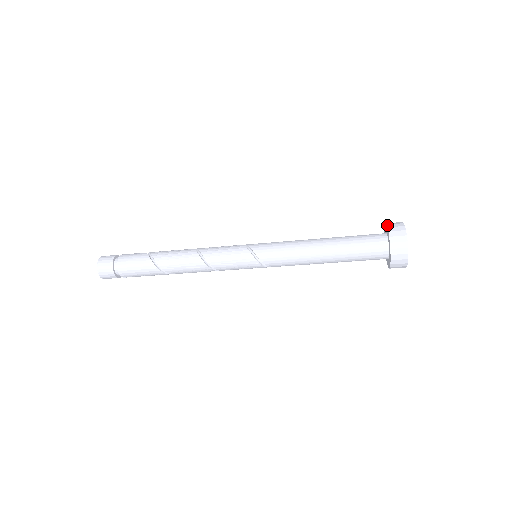
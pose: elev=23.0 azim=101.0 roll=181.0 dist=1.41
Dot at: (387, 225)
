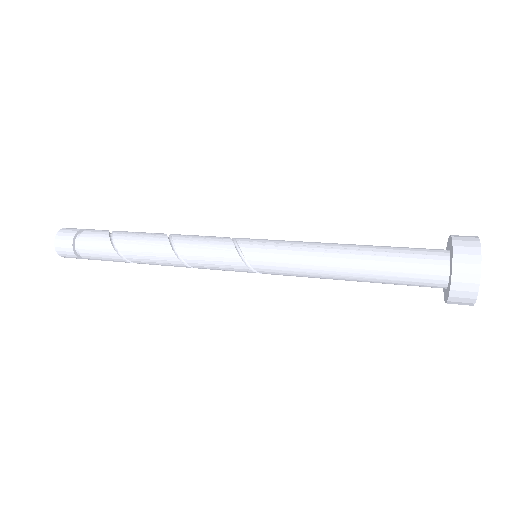
Dot at: (452, 266)
